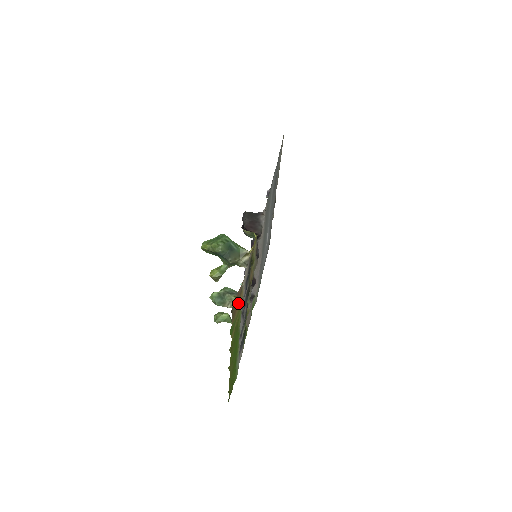
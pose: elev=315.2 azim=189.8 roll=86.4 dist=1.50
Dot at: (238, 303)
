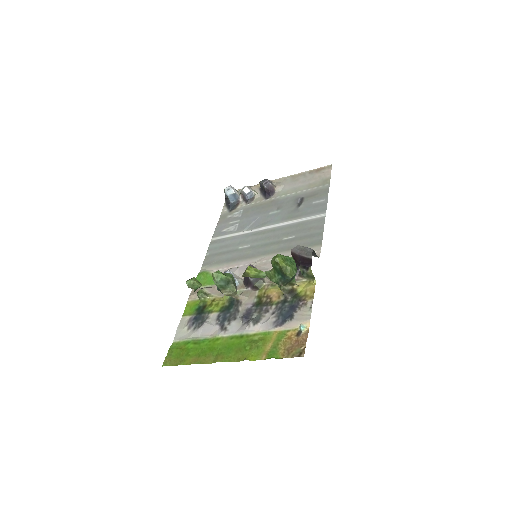
Dot at: (291, 341)
